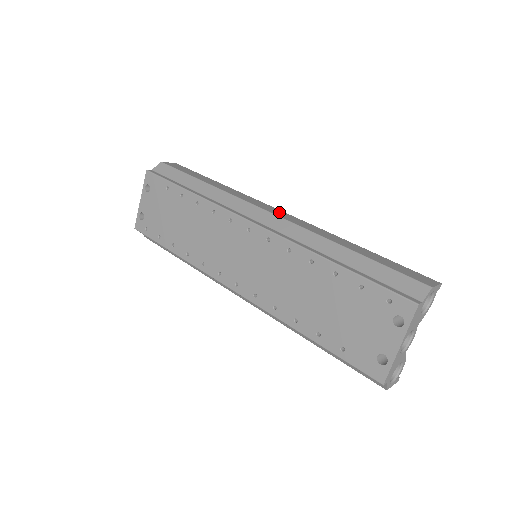
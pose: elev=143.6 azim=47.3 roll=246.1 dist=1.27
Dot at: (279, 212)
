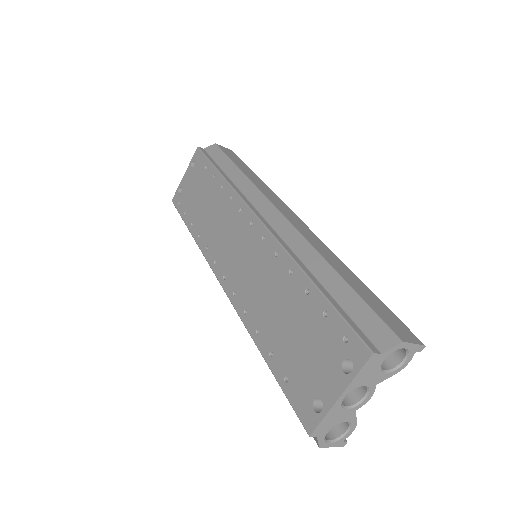
Dot at: (293, 217)
